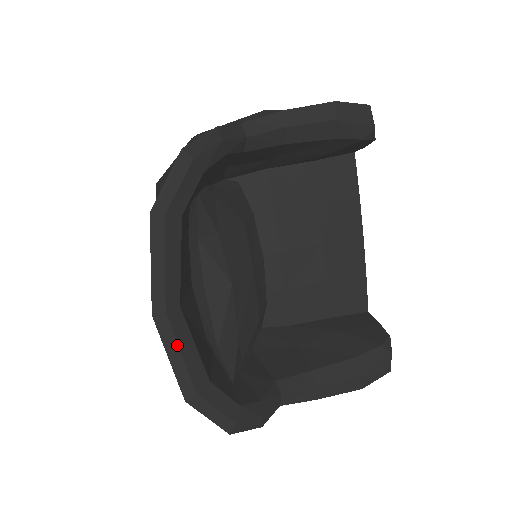
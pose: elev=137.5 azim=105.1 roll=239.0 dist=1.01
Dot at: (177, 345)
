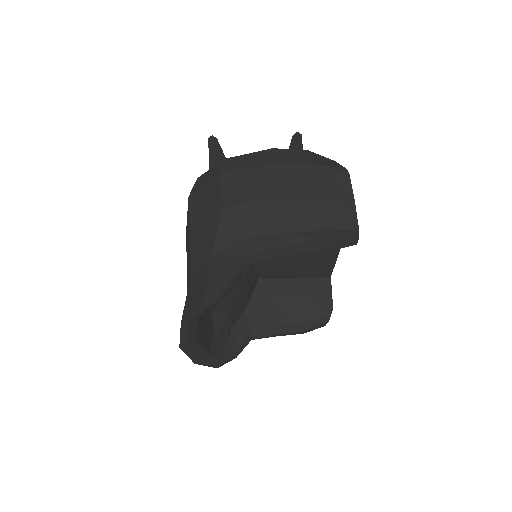
Dot at: (192, 353)
